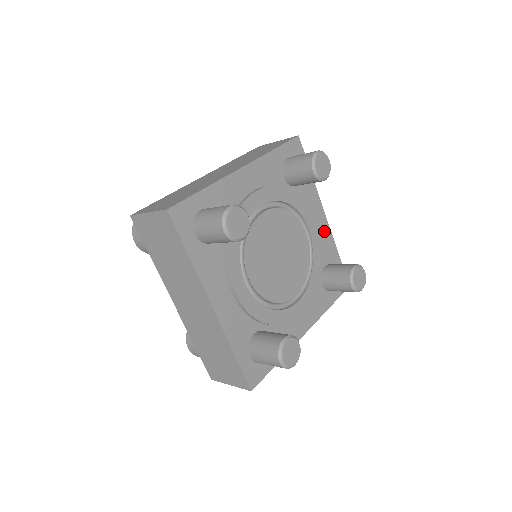
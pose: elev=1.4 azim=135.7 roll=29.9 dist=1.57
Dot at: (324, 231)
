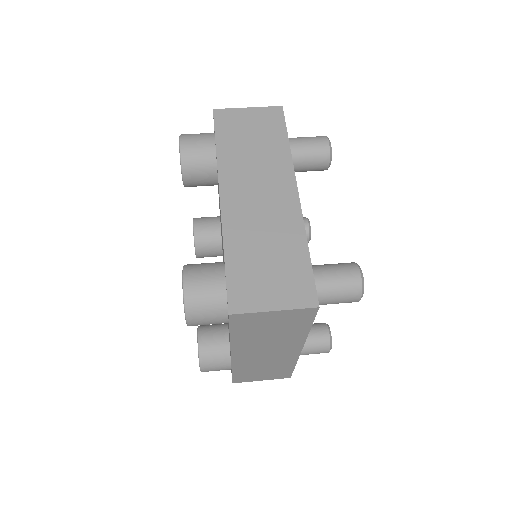
Dot at: occluded
